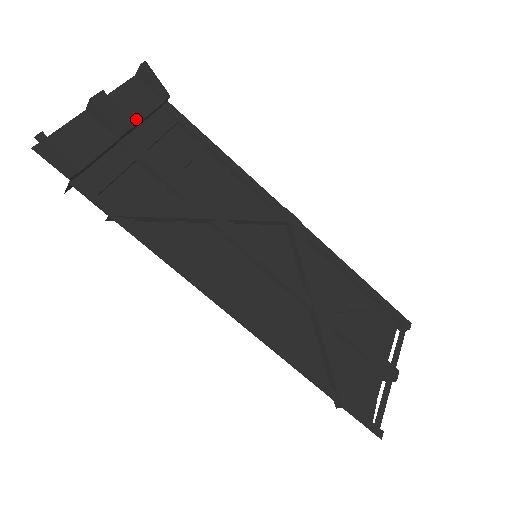
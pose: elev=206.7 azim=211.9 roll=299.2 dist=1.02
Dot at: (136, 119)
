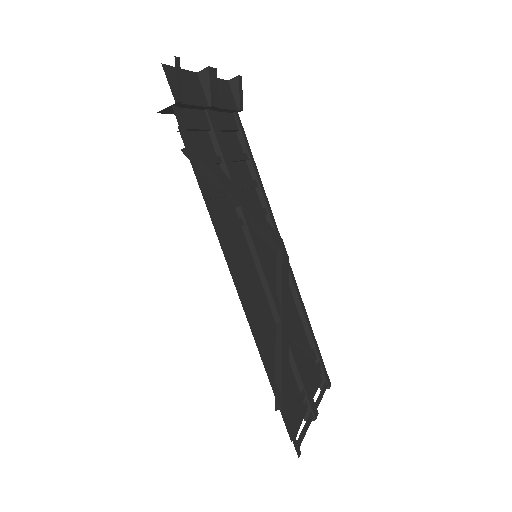
Dot at: (221, 105)
